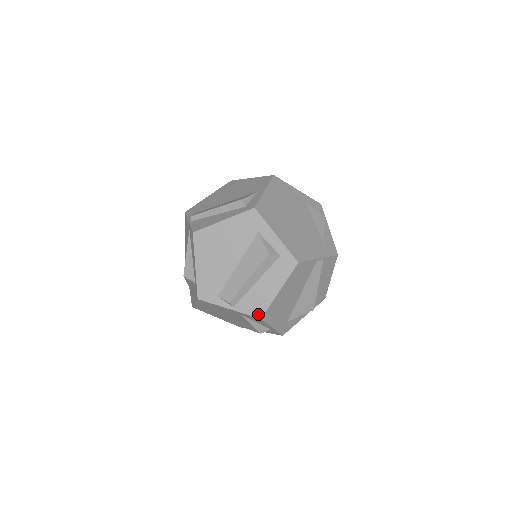
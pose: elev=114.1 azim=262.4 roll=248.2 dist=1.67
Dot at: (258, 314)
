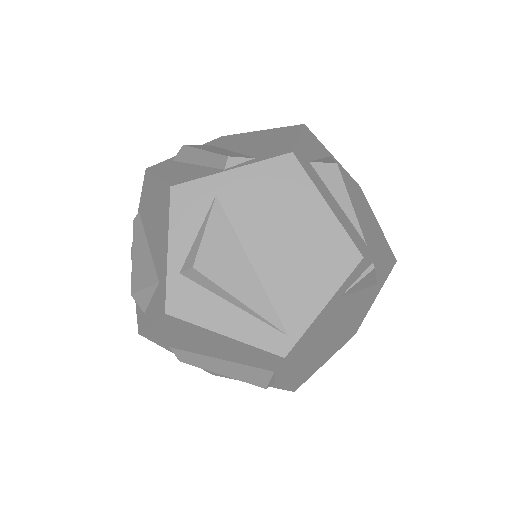
Dot at: occluded
